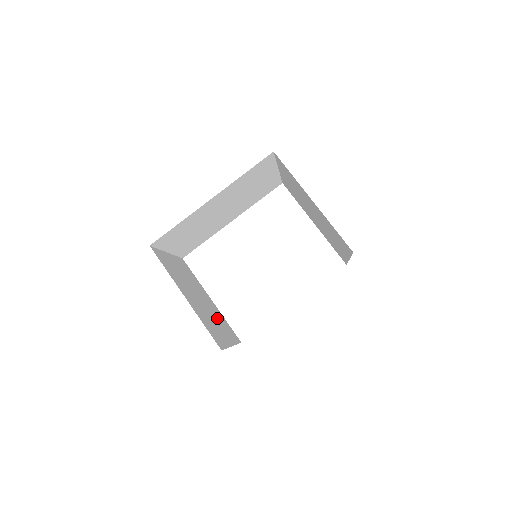
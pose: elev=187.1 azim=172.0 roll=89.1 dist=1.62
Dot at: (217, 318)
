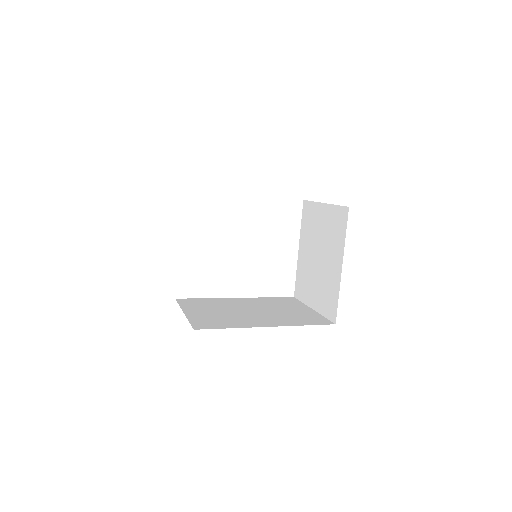
Dot at: occluded
